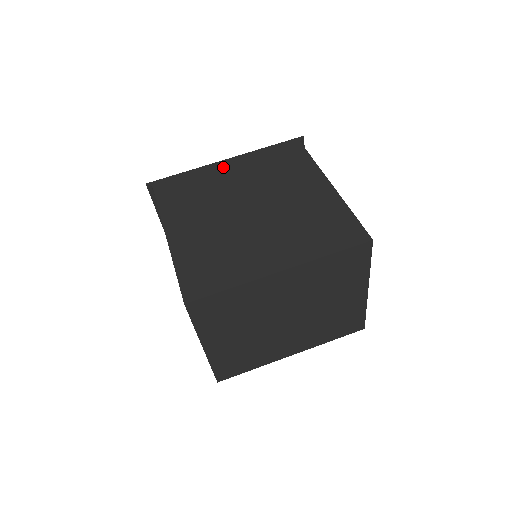
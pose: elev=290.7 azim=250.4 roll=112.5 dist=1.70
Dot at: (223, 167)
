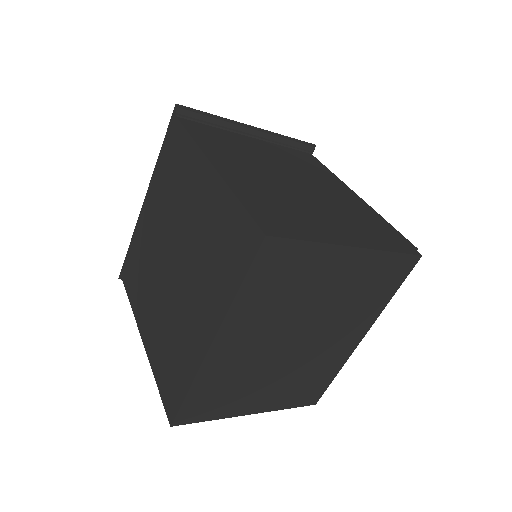
Dot at: (145, 214)
